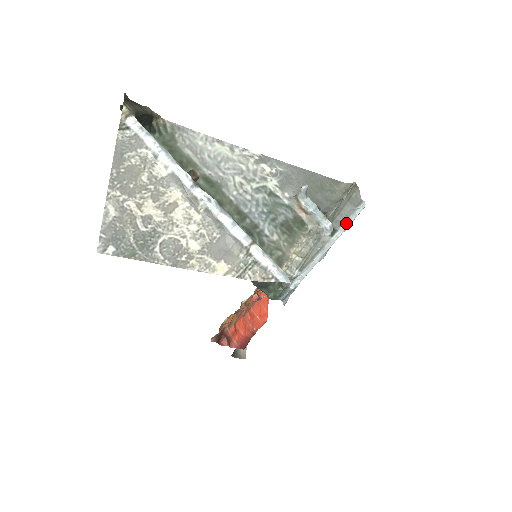
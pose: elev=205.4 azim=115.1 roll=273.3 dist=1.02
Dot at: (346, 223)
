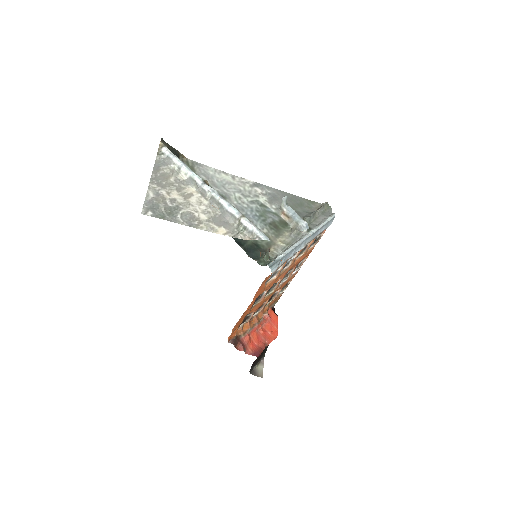
Dot at: (319, 225)
